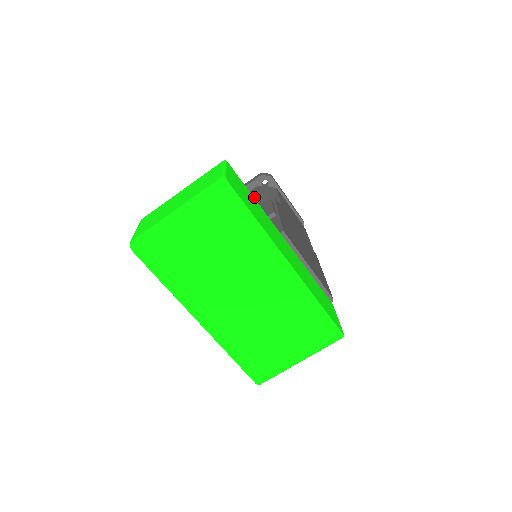
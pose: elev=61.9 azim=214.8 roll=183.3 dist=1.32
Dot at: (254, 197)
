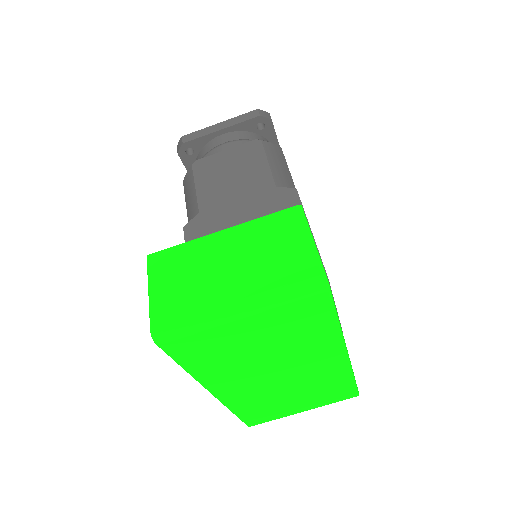
Dot at: (258, 164)
